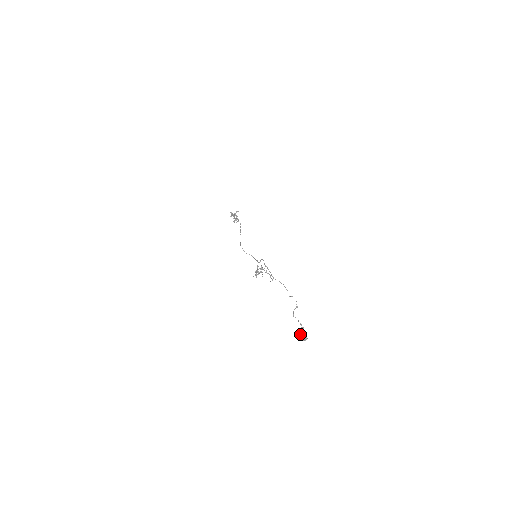
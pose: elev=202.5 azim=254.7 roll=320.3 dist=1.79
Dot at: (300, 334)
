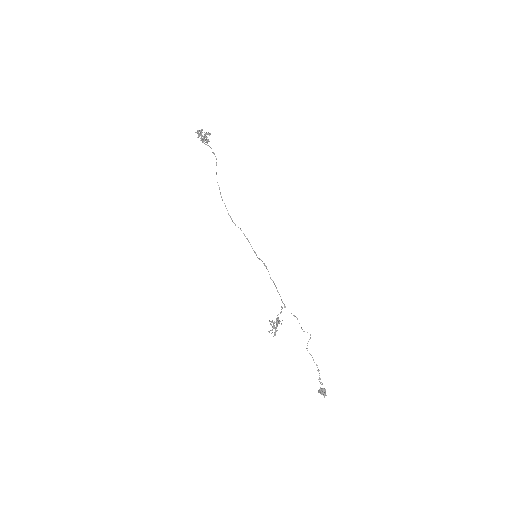
Dot at: (319, 390)
